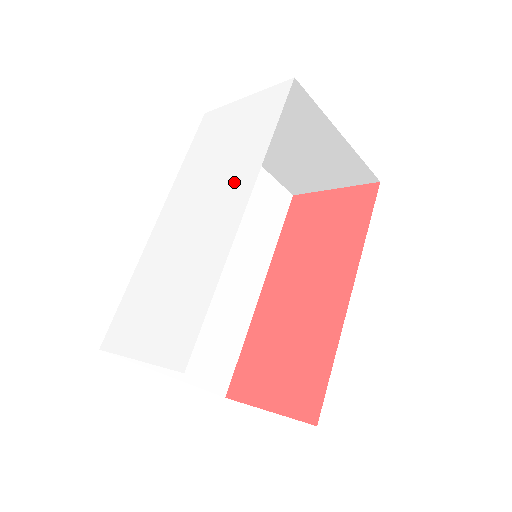
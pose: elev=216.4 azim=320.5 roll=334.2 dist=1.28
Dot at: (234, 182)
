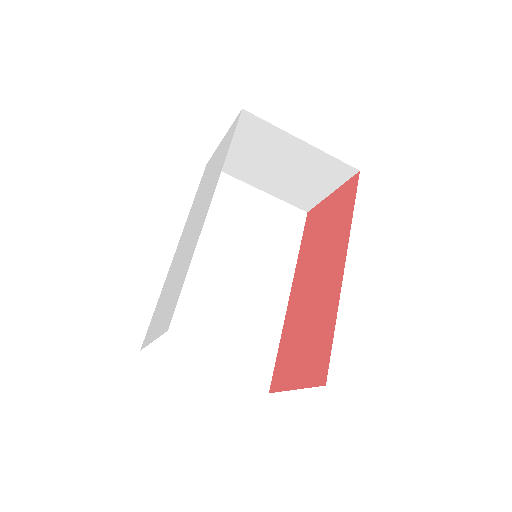
Dot at: (208, 195)
